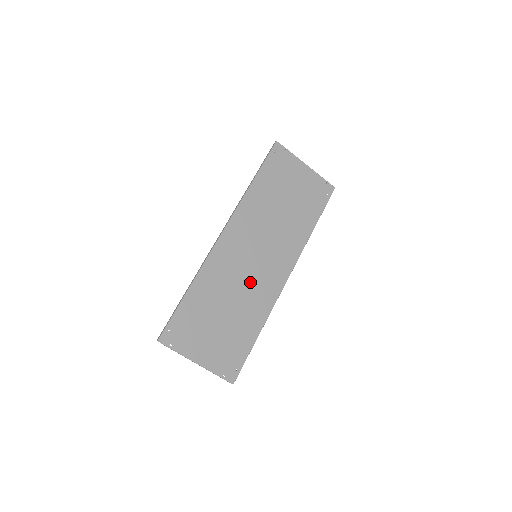
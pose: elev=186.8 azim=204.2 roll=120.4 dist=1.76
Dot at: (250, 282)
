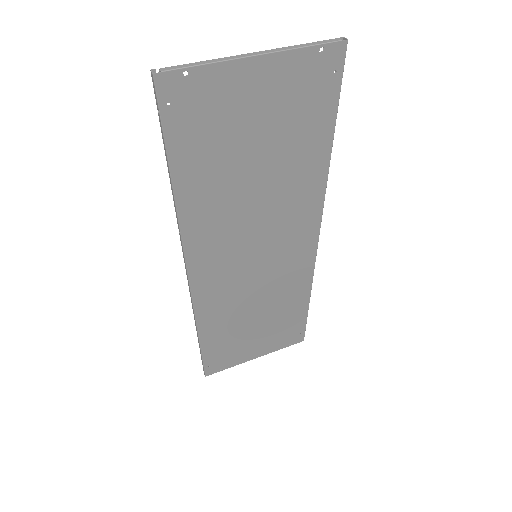
Dot at: (267, 281)
